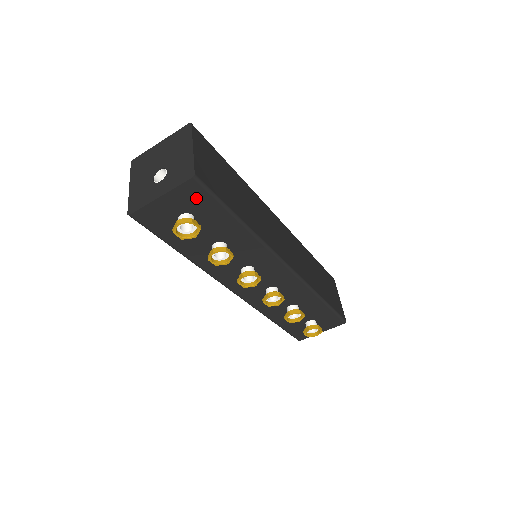
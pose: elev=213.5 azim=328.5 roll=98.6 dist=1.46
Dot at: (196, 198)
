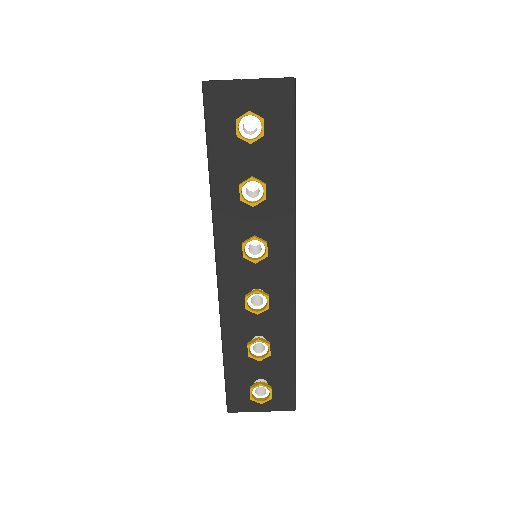
Dot at: (278, 106)
